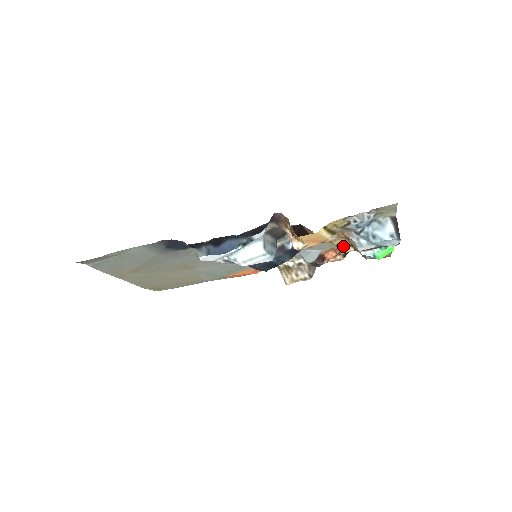
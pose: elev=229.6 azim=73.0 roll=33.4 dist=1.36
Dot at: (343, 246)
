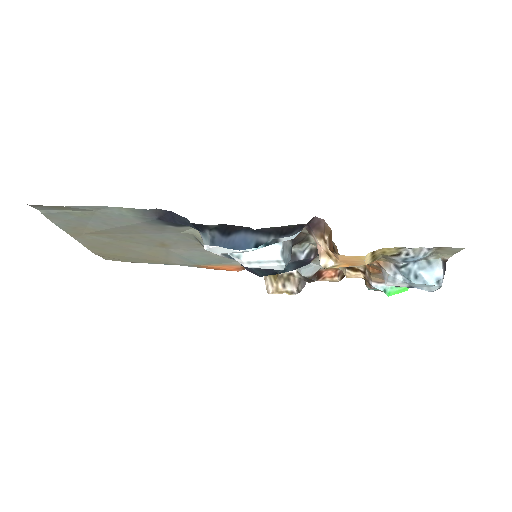
Dot at: (353, 270)
